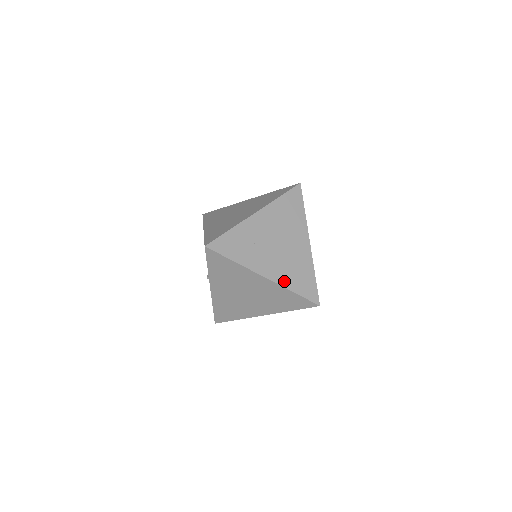
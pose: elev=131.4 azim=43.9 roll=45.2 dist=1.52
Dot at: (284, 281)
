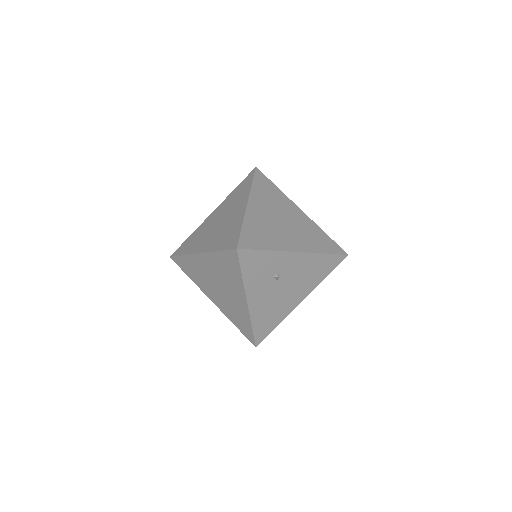
Dot at: (226, 313)
